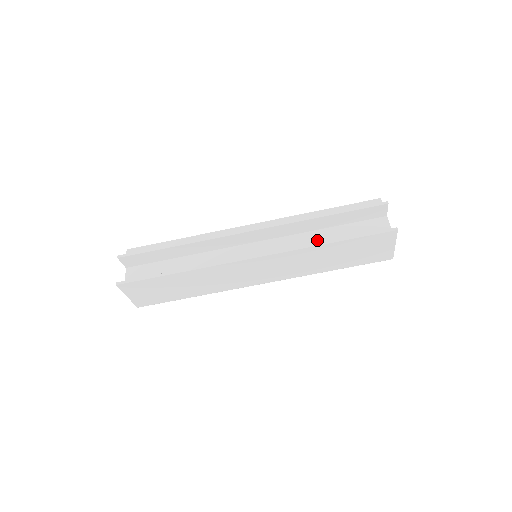
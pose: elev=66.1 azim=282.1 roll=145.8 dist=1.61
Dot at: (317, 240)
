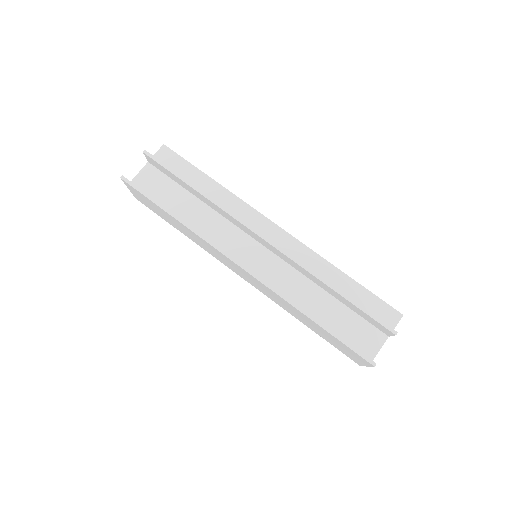
Dot at: (312, 297)
